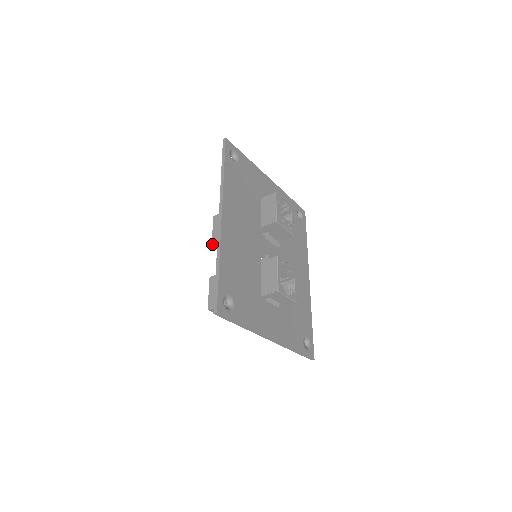
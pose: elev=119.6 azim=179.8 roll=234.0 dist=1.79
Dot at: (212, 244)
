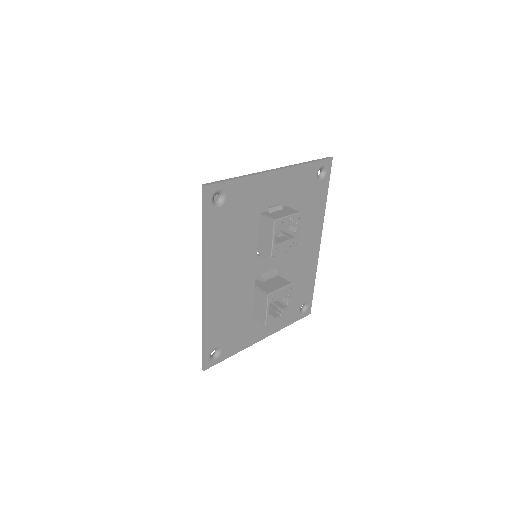
Dot at: occluded
